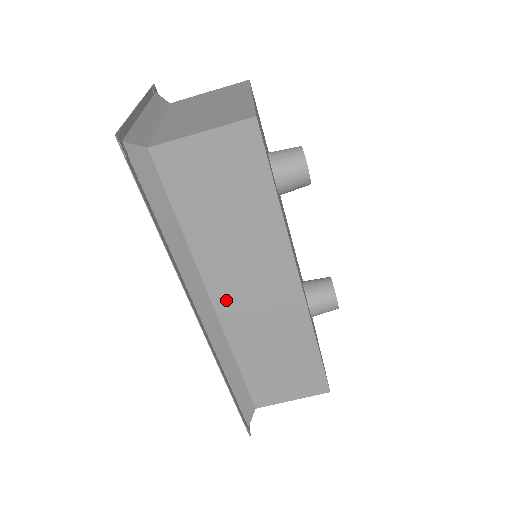
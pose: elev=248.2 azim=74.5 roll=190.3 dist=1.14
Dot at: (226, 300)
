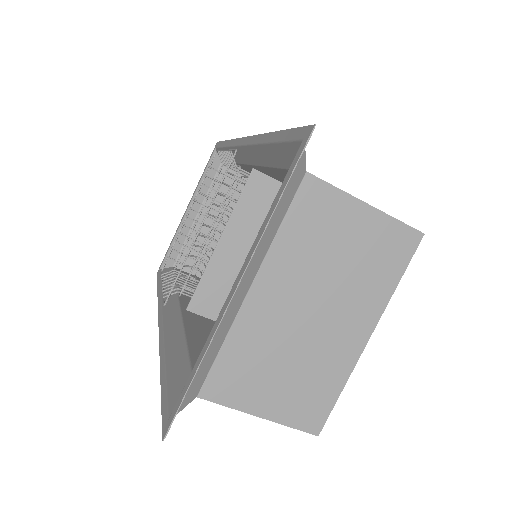
Dot at: (194, 314)
